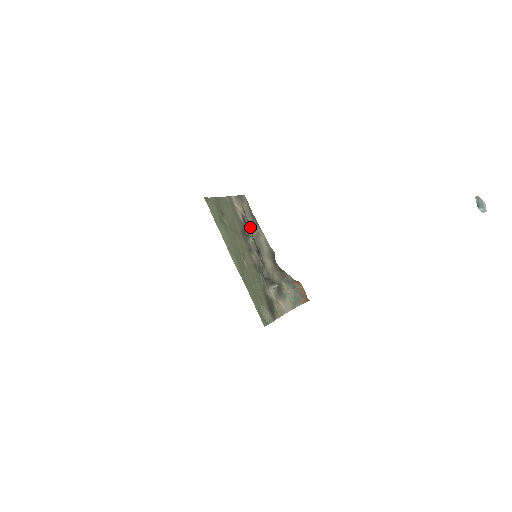
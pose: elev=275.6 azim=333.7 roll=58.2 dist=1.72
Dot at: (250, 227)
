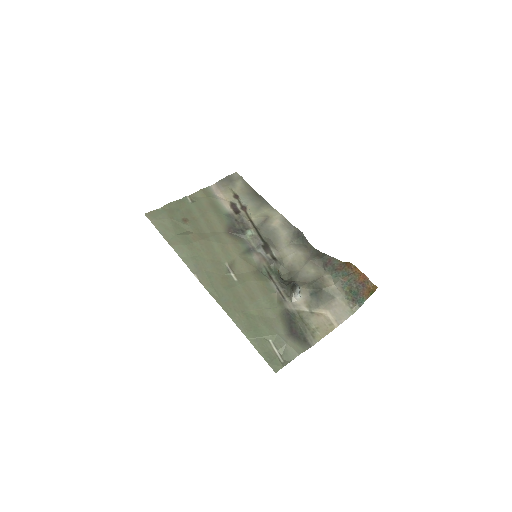
Dot at: (249, 214)
